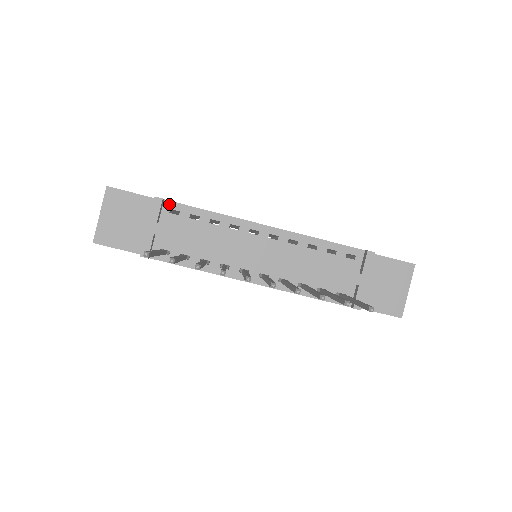
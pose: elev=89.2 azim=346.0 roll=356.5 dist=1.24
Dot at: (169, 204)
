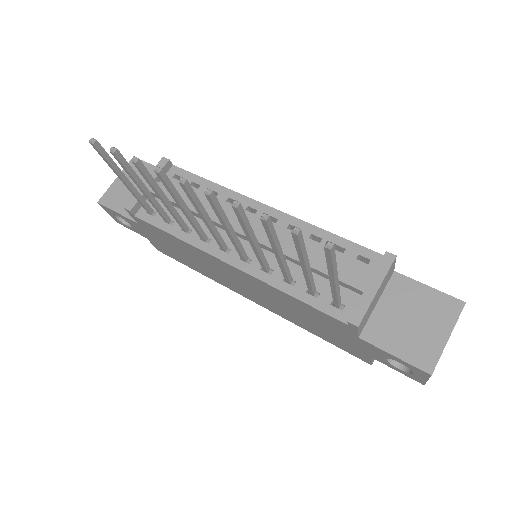
Dot at: (176, 170)
